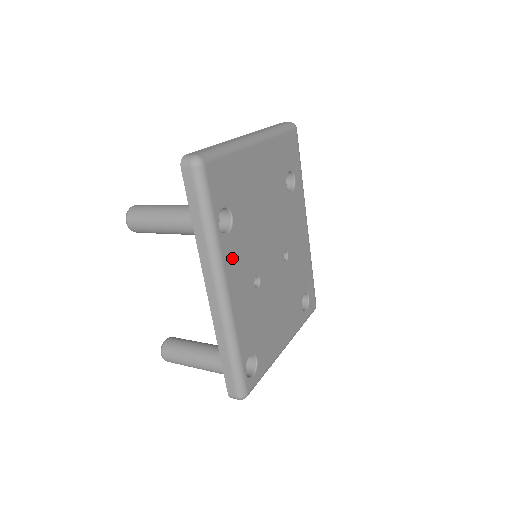
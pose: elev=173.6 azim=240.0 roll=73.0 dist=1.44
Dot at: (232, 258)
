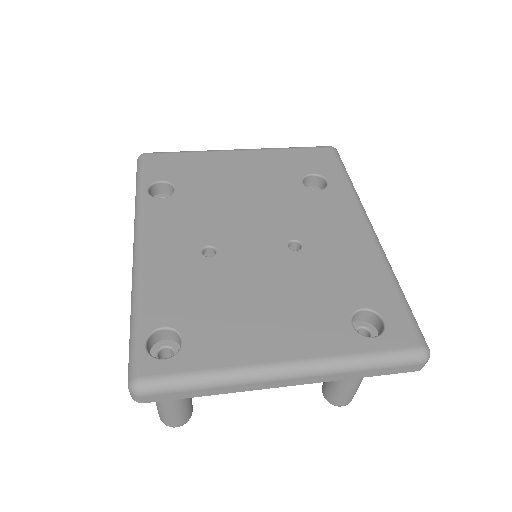
Dot at: (162, 218)
